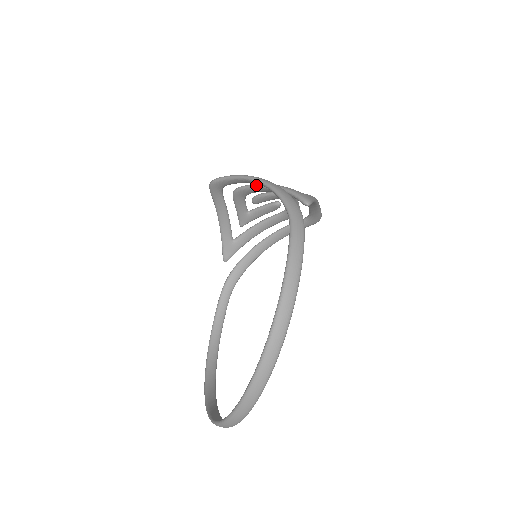
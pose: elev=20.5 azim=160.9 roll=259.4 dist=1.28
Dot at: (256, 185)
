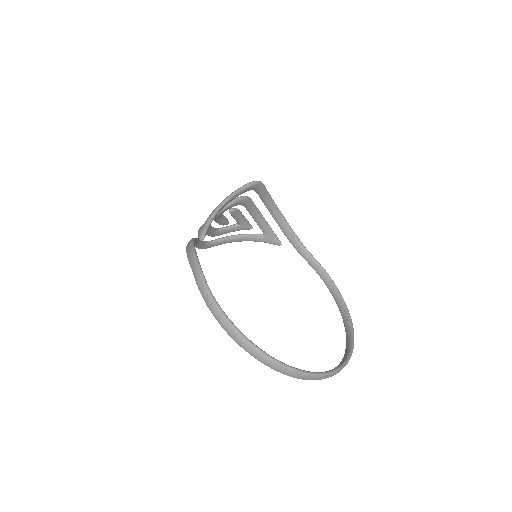
Dot at: occluded
